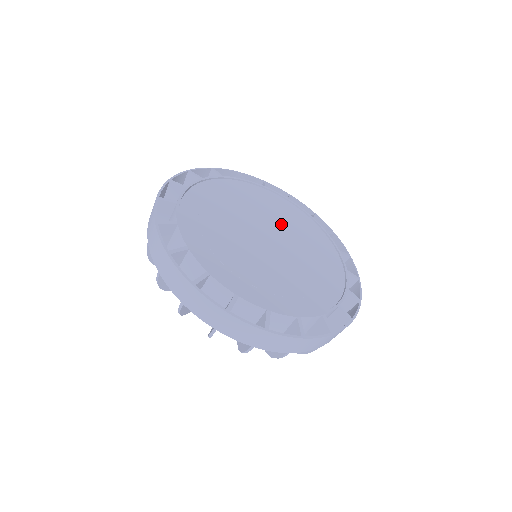
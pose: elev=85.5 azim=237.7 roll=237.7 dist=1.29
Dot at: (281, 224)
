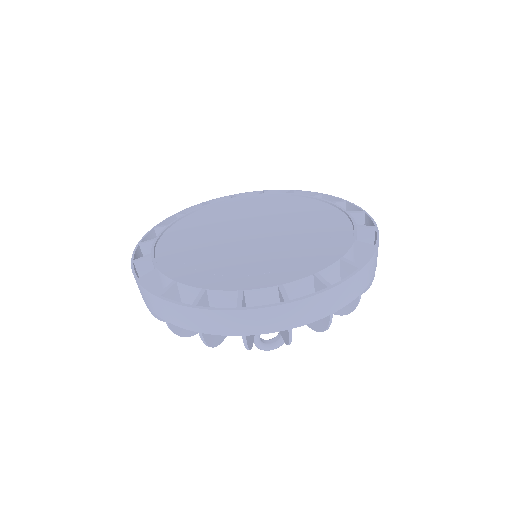
Dot at: (249, 216)
